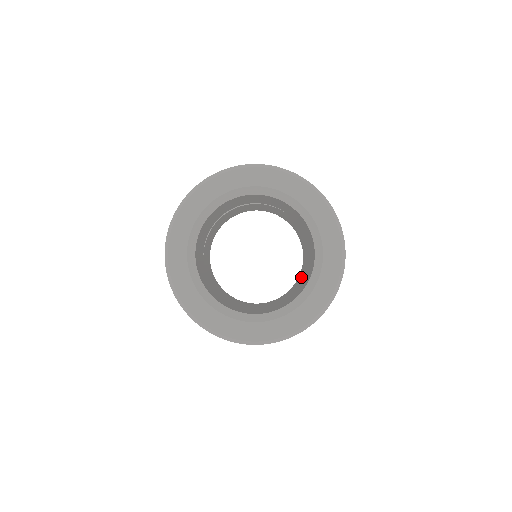
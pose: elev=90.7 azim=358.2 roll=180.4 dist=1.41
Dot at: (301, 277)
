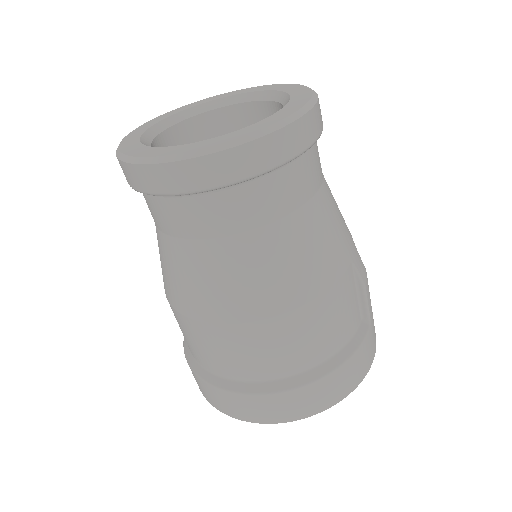
Dot at: occluded
